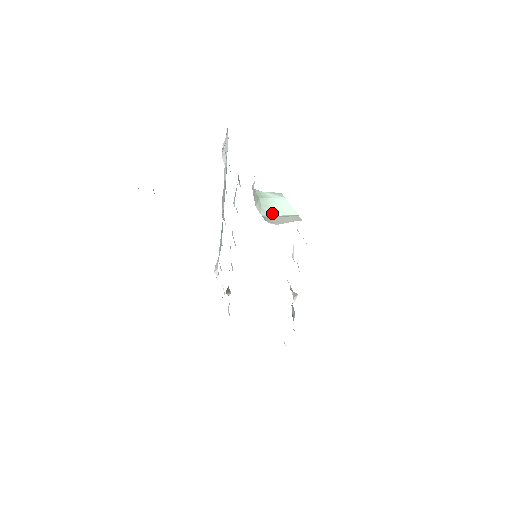
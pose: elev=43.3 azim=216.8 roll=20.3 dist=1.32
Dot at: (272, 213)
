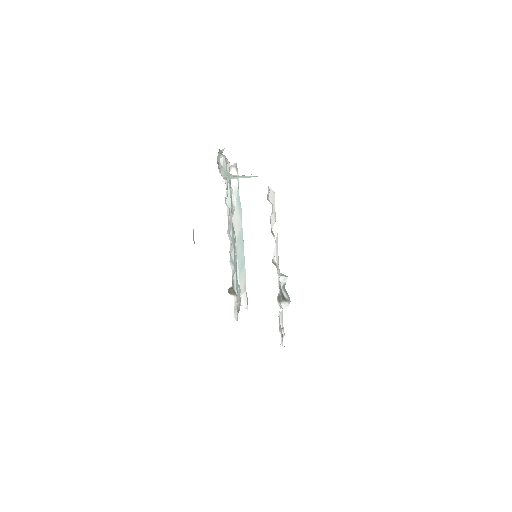
Dot at: (235, 178)
